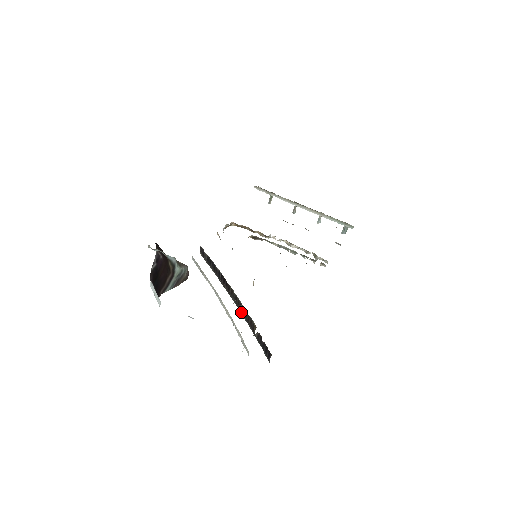
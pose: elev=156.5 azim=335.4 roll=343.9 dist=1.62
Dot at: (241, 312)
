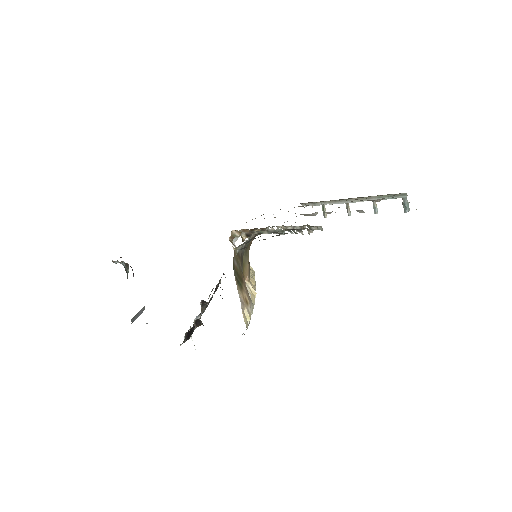
Dot at: occluded
